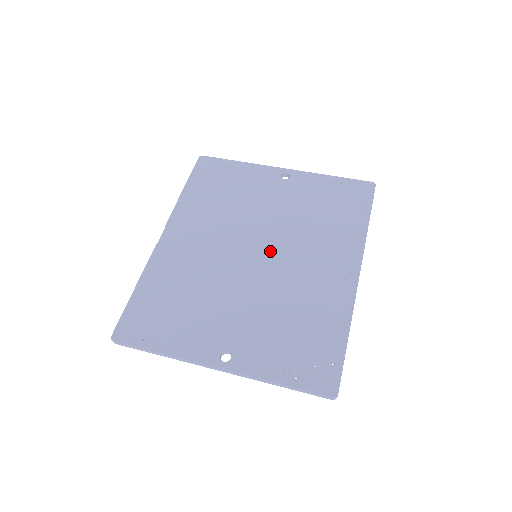
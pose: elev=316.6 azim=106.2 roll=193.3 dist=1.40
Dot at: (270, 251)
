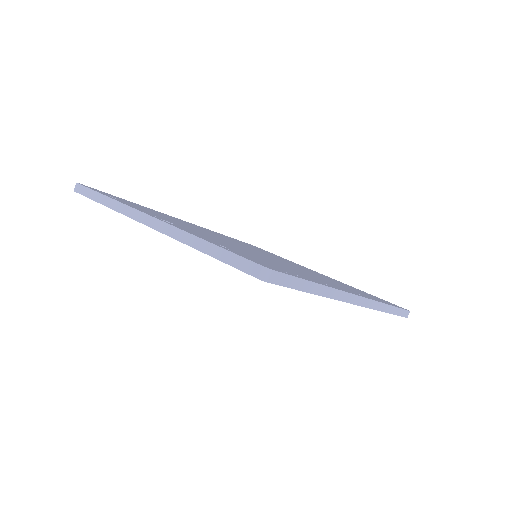
Dot at: (273, 258)
